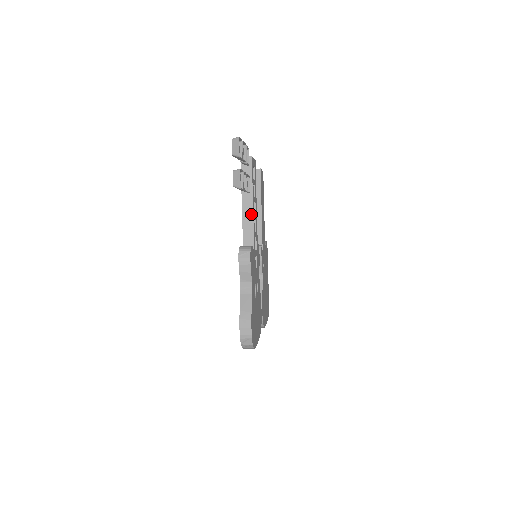
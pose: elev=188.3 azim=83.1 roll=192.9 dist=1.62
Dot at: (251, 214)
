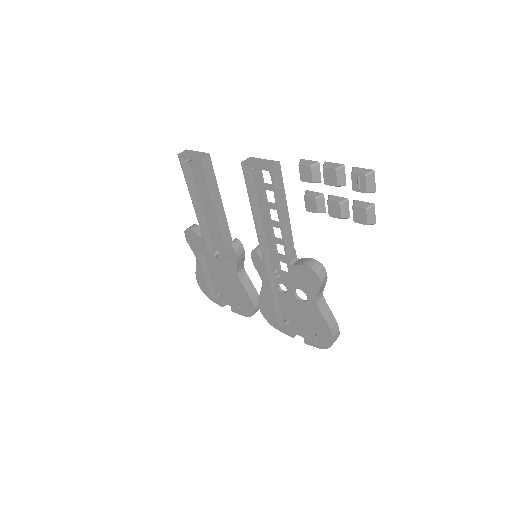
Dot at: (289, 225)
